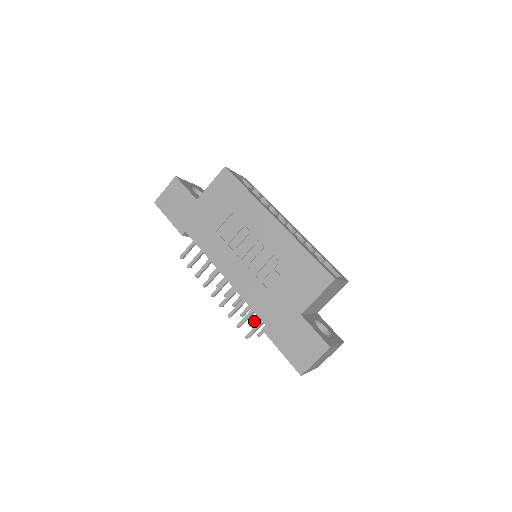
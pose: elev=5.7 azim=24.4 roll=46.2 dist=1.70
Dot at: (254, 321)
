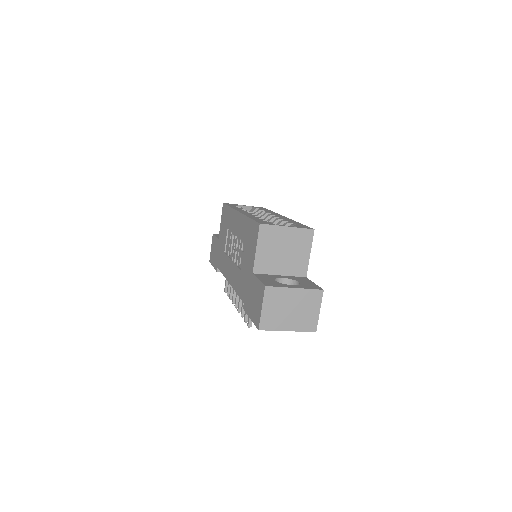
Dot at: occluded
